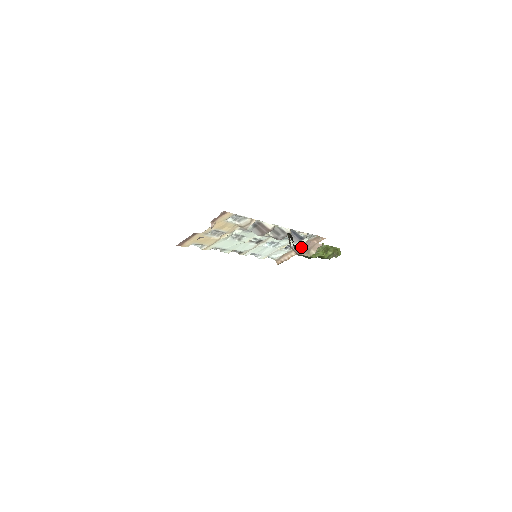
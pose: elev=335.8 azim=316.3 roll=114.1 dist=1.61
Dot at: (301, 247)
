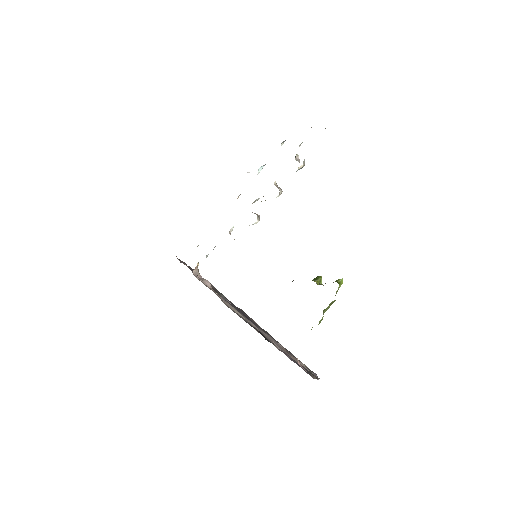
Dot at: occluded
